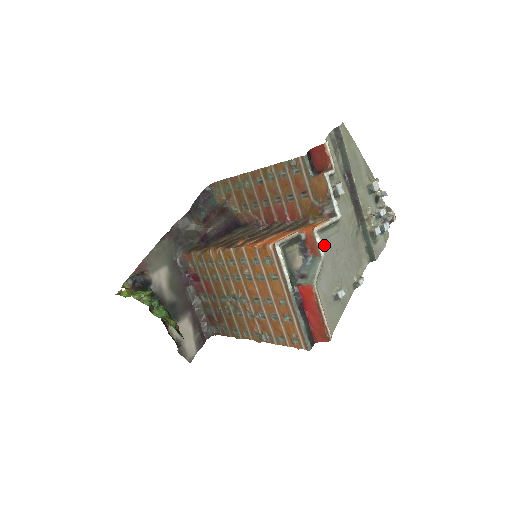
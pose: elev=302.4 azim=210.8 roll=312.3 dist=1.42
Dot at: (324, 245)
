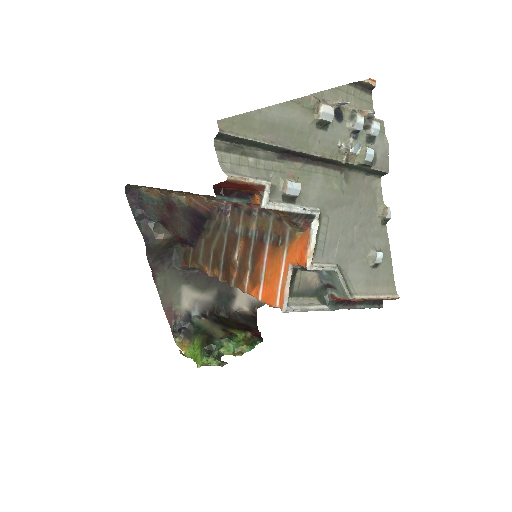
Dot at: (328, 255)
